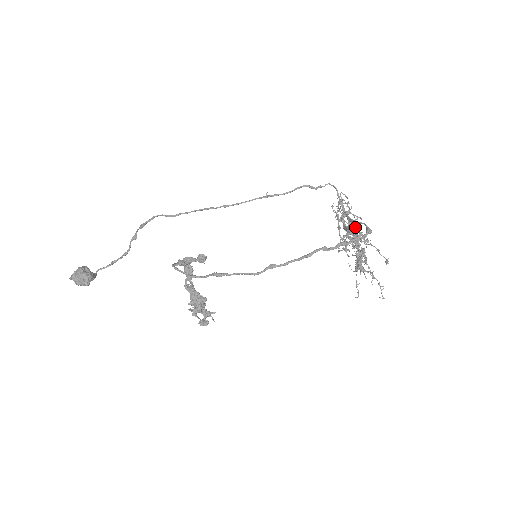
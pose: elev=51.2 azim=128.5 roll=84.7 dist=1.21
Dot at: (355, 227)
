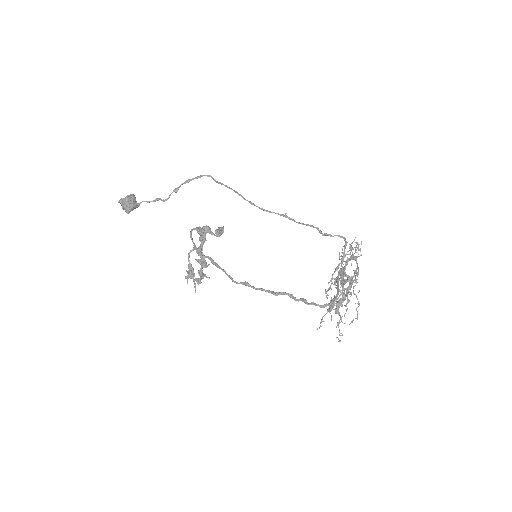
Dot at: (354, 273)
